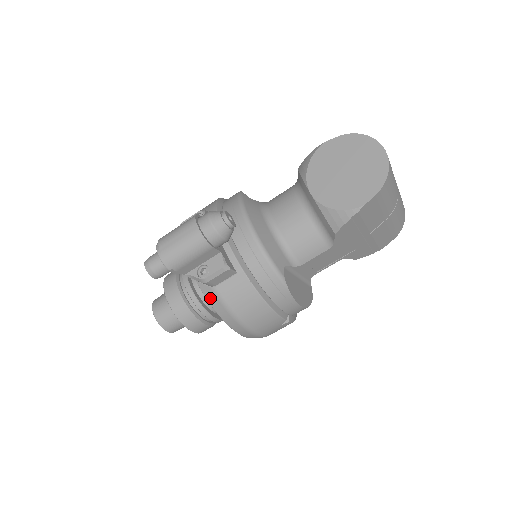
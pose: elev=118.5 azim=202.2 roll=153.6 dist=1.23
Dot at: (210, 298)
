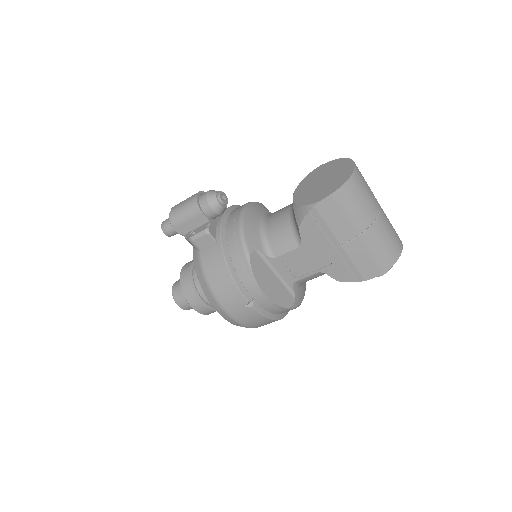
Dot at: (195, 260)
